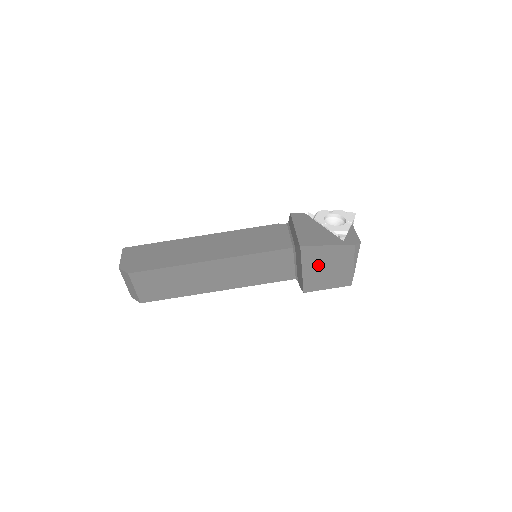
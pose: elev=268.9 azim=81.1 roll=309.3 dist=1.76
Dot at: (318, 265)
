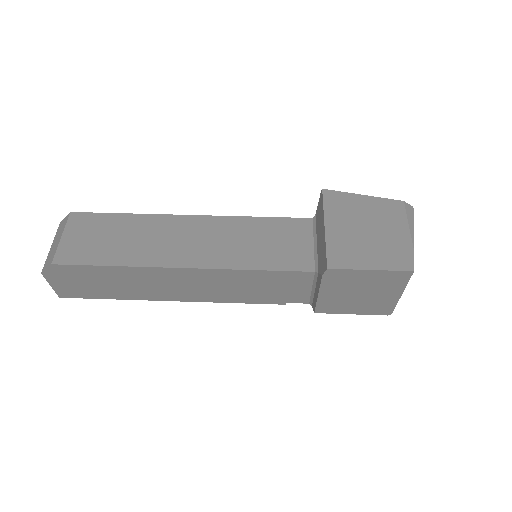
Dot at: (350, 222)
